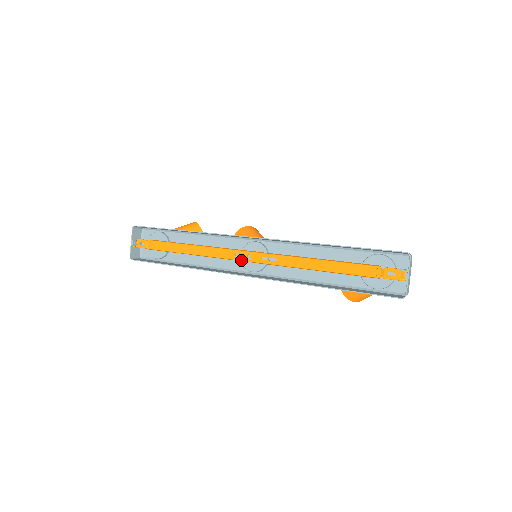
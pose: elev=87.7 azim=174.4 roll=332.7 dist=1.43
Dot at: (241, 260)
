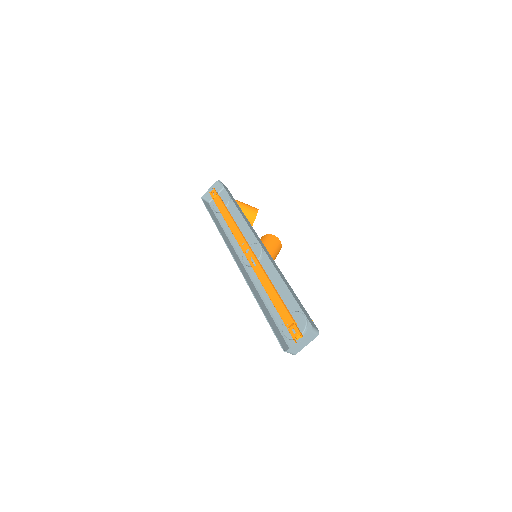
Dot at: (242, 249)
